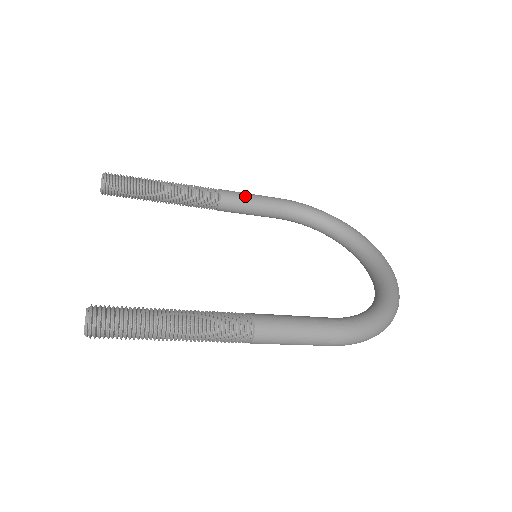
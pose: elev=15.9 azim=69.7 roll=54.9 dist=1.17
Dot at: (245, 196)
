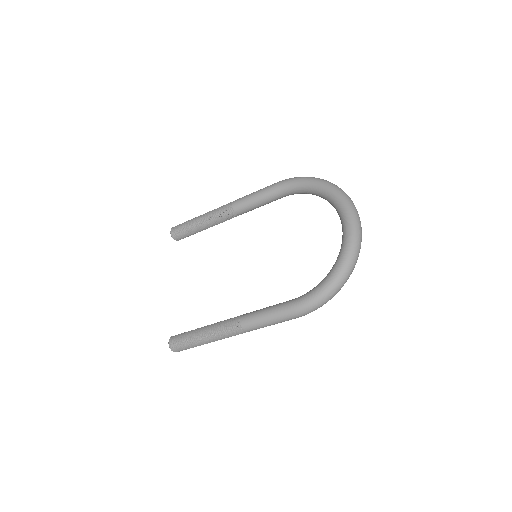
Dot at: (249, 199)
